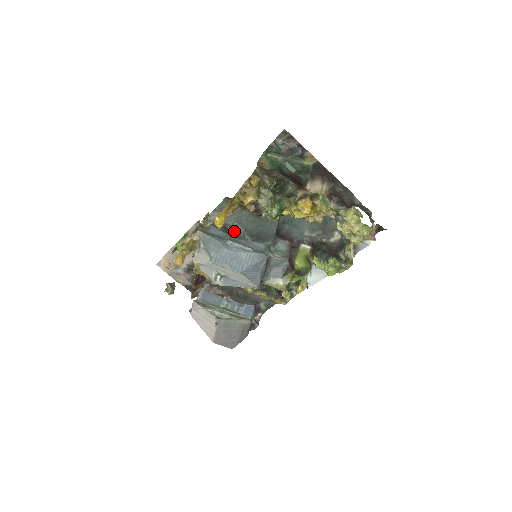
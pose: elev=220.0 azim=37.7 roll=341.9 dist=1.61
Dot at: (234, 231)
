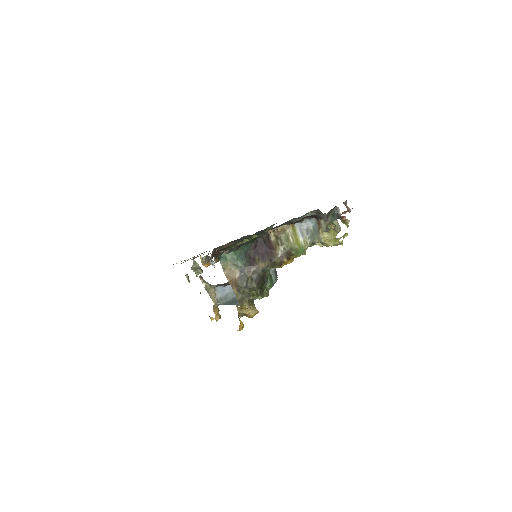
Dot at: occluded
